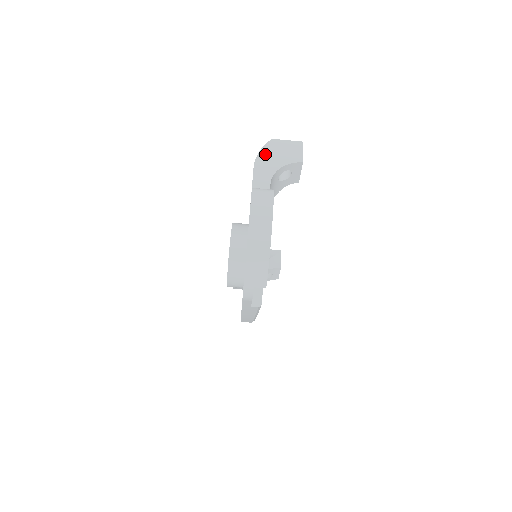
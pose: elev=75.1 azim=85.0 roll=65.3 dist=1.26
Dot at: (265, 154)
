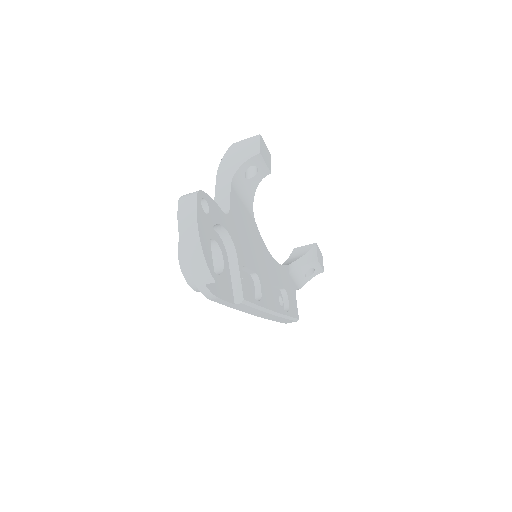
Dot at: (226, 160)
